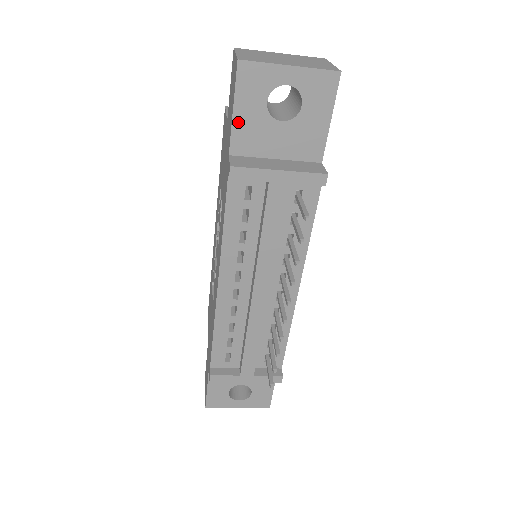
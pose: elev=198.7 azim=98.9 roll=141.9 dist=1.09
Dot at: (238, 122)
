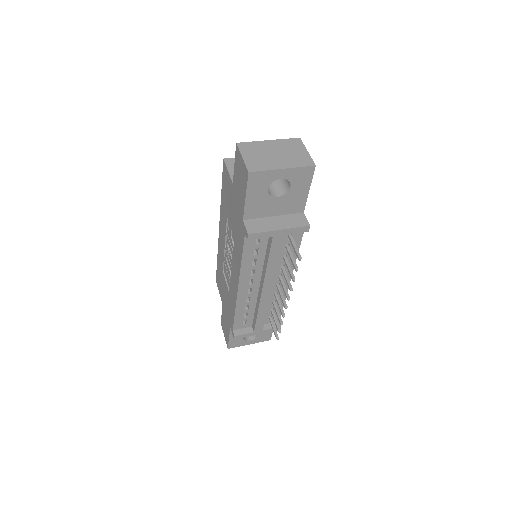
Dot at: (249, 203)
